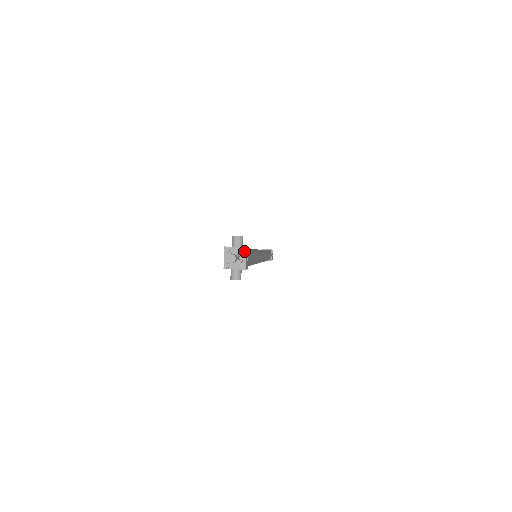
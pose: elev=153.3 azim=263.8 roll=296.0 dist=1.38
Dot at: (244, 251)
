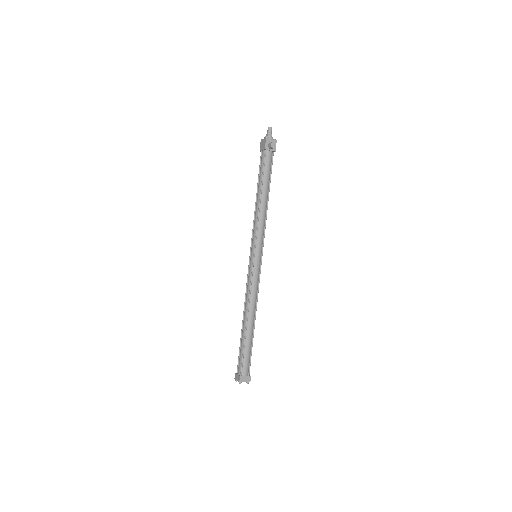
Dot at: occluded
